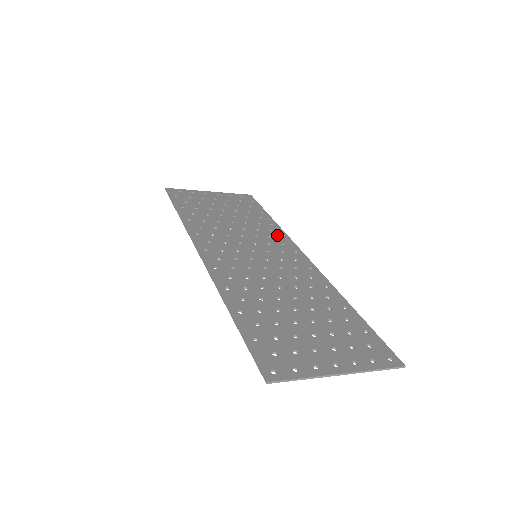
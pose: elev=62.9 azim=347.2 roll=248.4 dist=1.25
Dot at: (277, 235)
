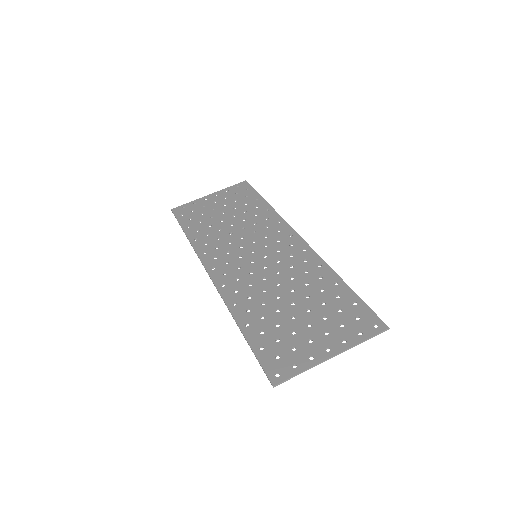
Dot at: (273, 222)
